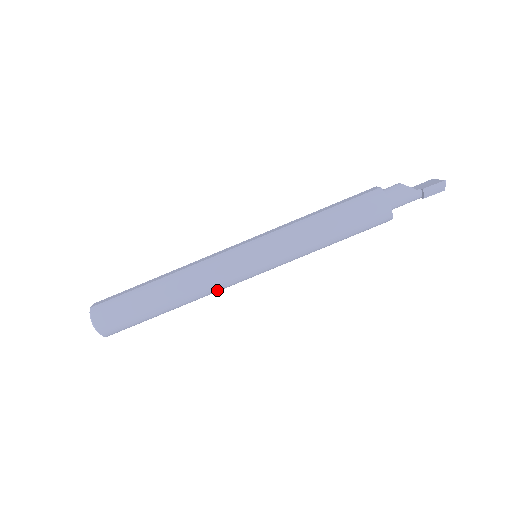
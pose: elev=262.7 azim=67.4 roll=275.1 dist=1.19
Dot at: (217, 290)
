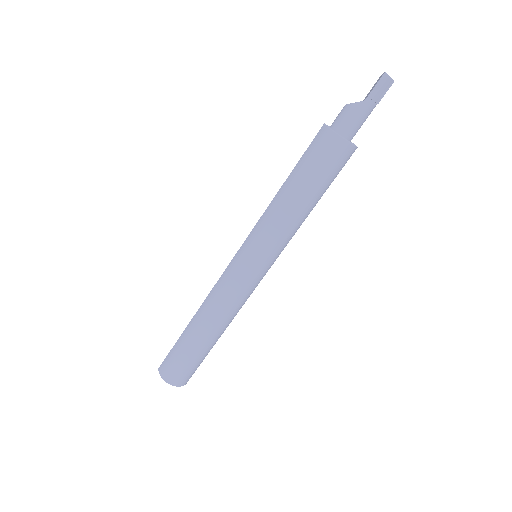
Dot at: (240, 305)
